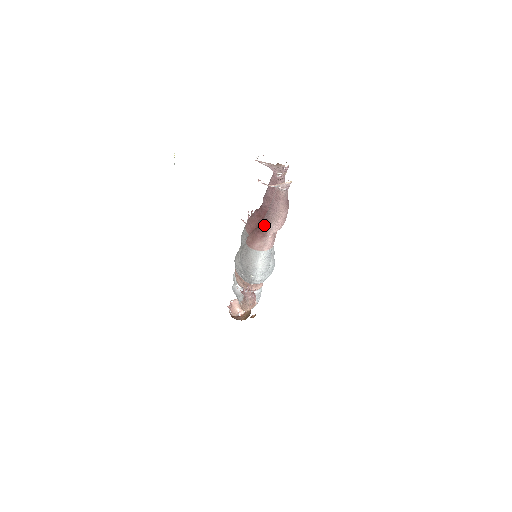
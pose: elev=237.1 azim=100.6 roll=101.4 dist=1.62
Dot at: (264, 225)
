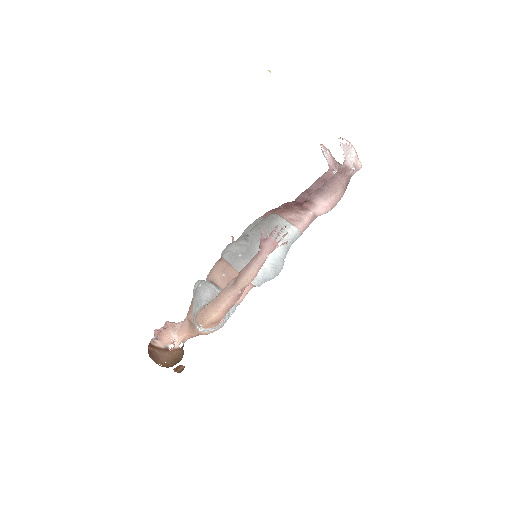
Dot at: (308, 200)
